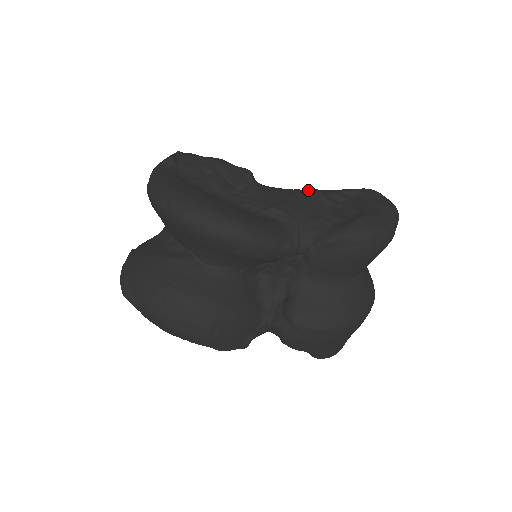
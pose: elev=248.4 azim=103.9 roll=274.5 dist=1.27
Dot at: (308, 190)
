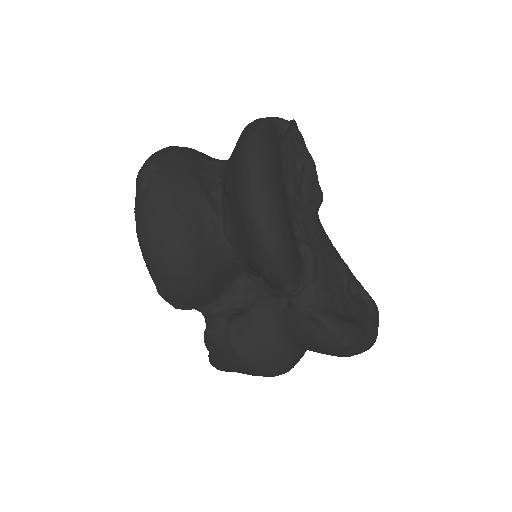
Dot at: (342, 259)
